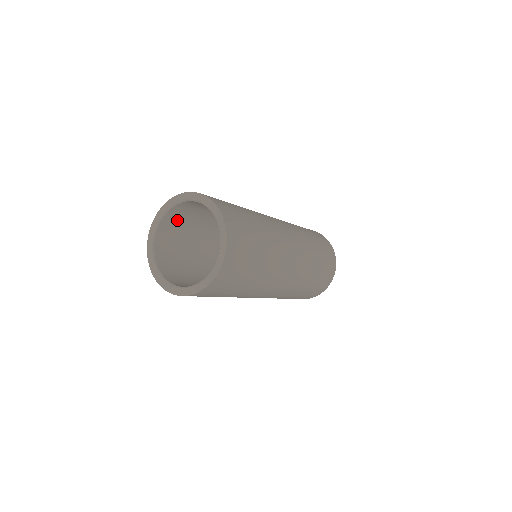
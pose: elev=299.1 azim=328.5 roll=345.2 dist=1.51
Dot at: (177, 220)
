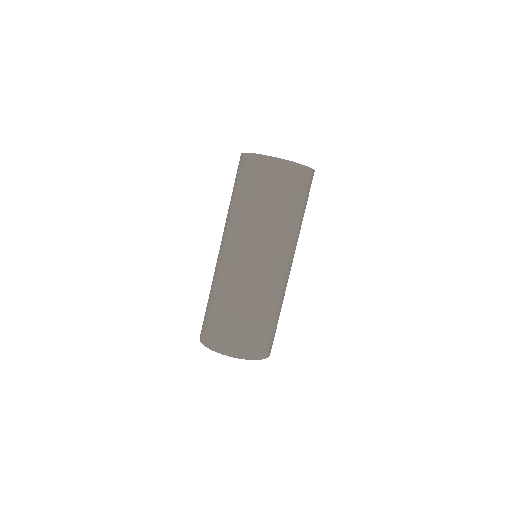
Dot at: occluded
